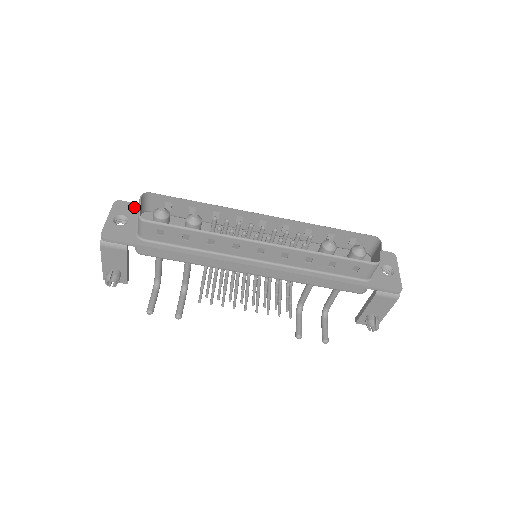
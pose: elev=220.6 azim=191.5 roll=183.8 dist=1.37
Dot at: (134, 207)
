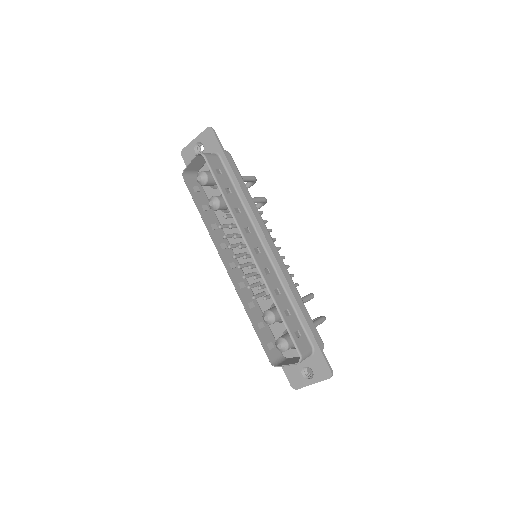
Dot at: (214, 144)
